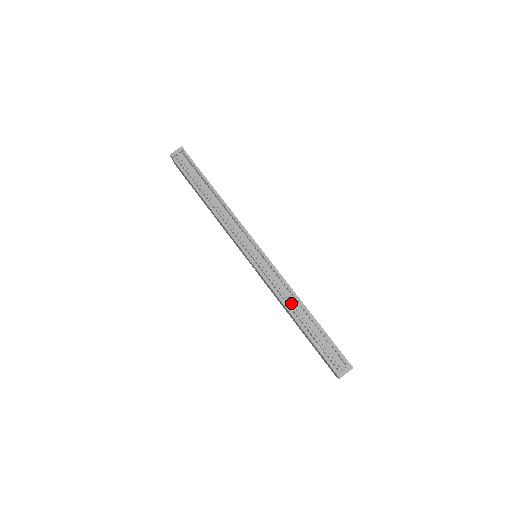
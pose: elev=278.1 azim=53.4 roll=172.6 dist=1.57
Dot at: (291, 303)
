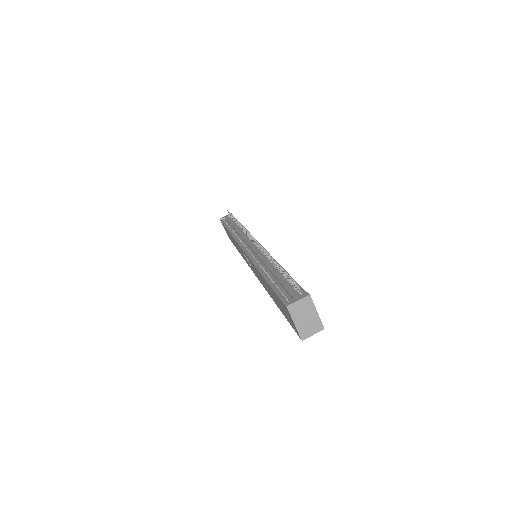
Dot at: (264, 263)
